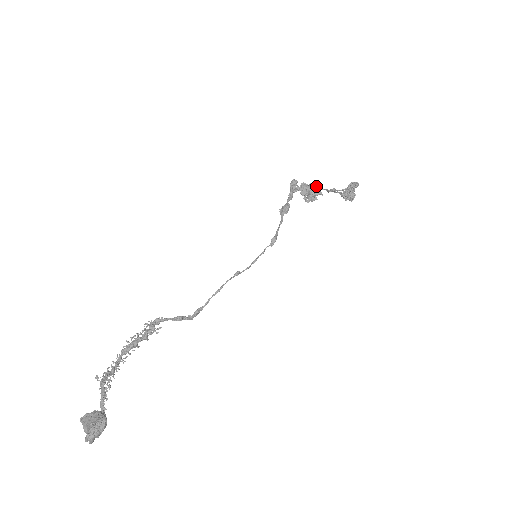
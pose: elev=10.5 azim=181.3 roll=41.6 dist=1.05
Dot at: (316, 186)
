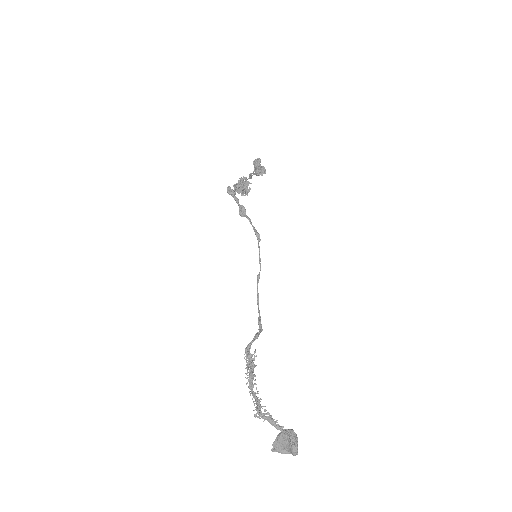
Dot at: (242, 180)
